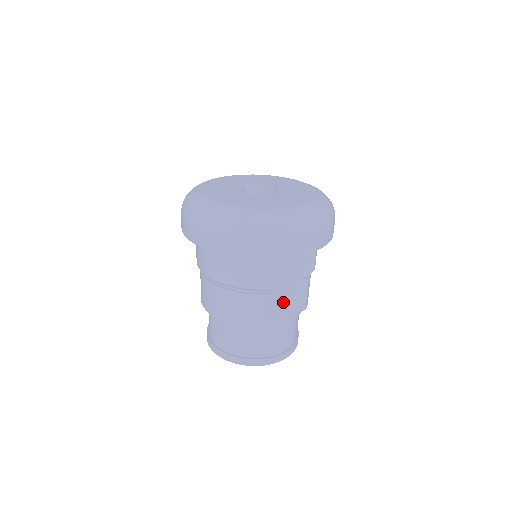
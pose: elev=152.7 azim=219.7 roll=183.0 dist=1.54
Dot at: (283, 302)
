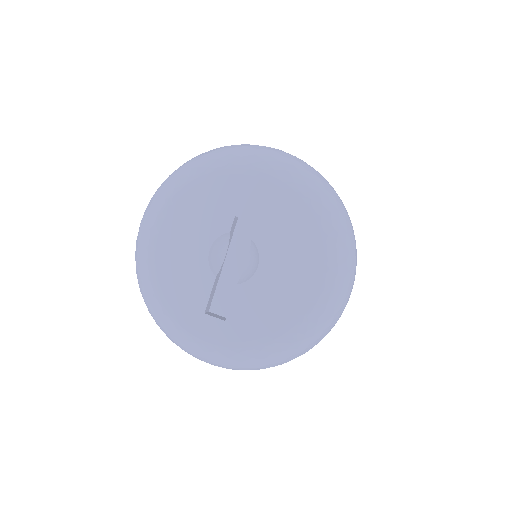
Dot at: occluded
